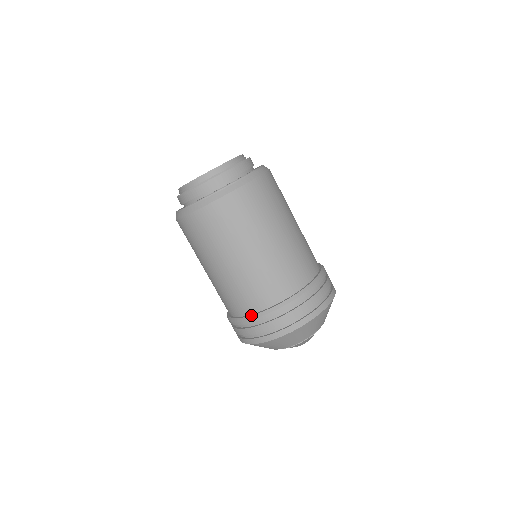
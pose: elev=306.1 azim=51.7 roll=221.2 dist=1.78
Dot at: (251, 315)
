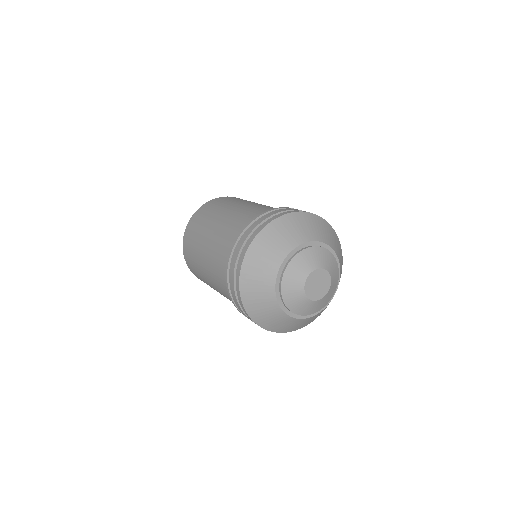
Dot at: (238, 234)
